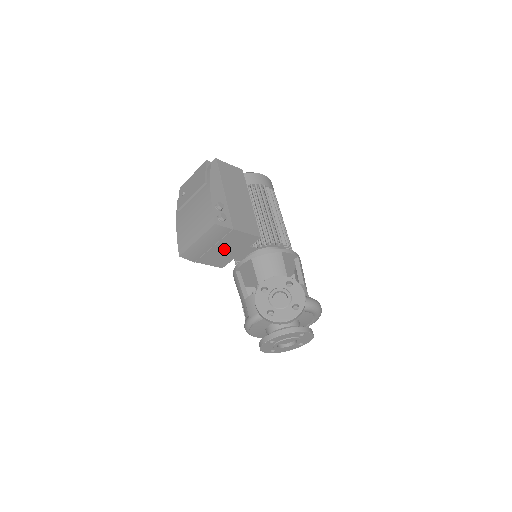
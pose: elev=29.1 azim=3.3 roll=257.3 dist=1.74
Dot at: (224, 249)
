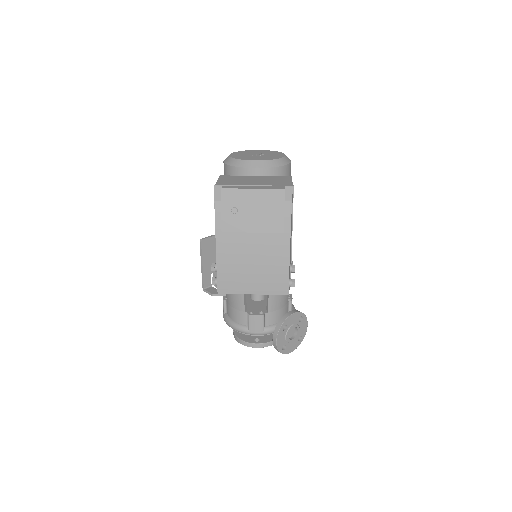
Dot at: occluded
